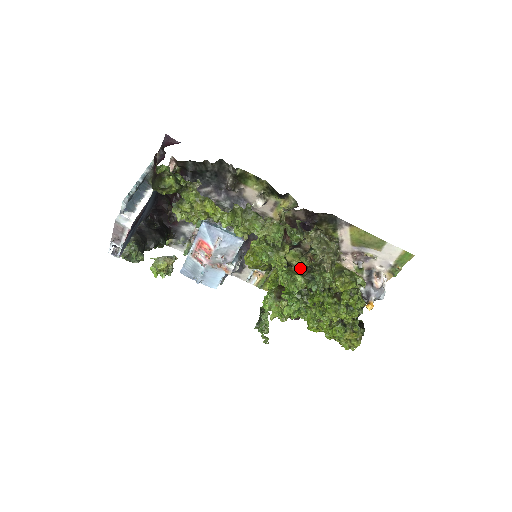
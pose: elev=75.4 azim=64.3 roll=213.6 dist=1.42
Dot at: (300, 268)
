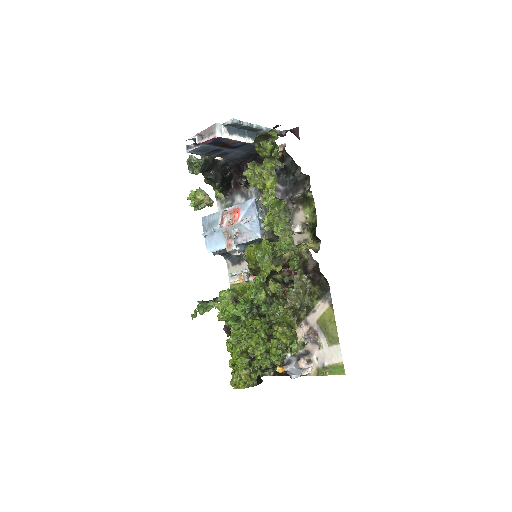
Dot at: (271, 292)
